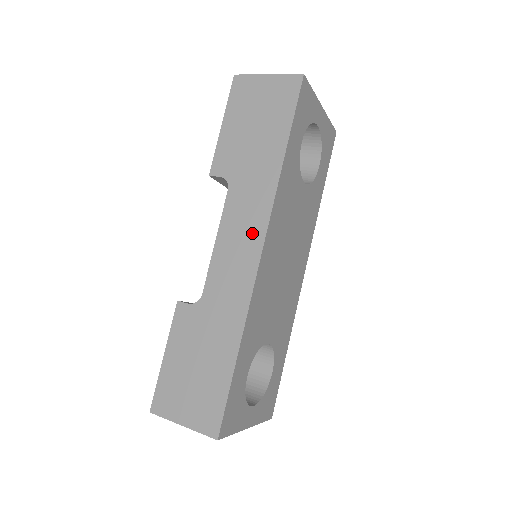
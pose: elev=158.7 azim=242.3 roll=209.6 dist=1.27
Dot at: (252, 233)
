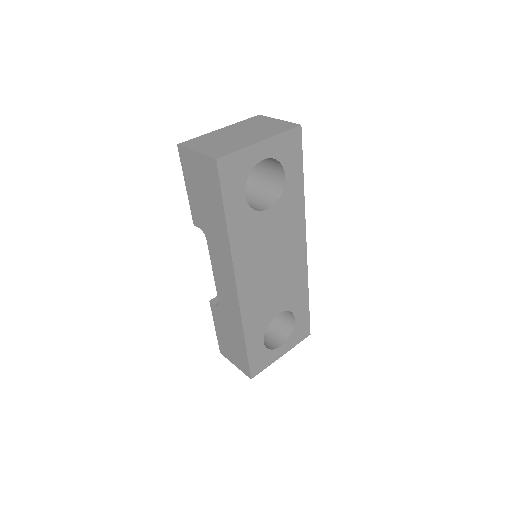
Dot at: (228, 275)
